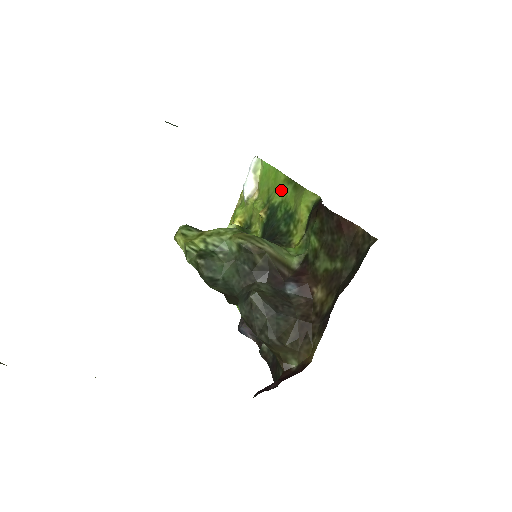
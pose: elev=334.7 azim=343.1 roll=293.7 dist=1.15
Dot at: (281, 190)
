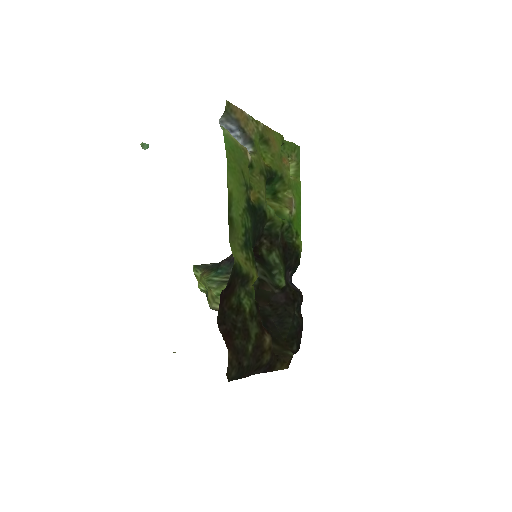
Dot at: (237, 198)
